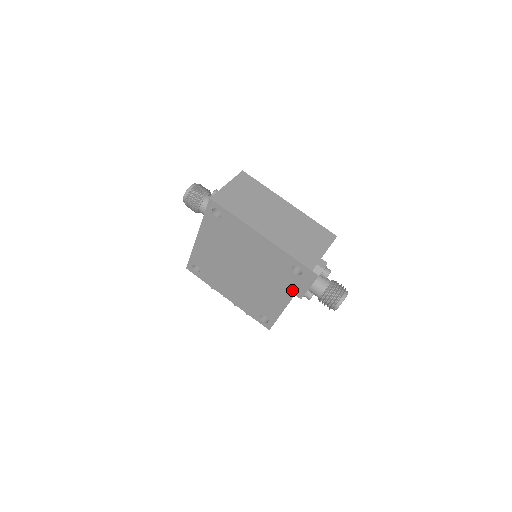
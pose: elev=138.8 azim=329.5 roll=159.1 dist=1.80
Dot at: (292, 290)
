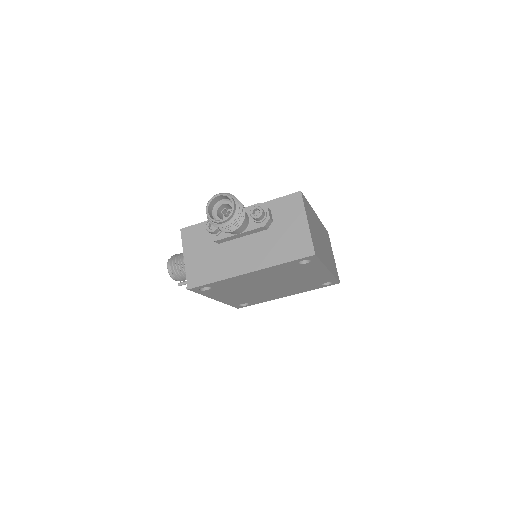
Dot at: (304, 291)
